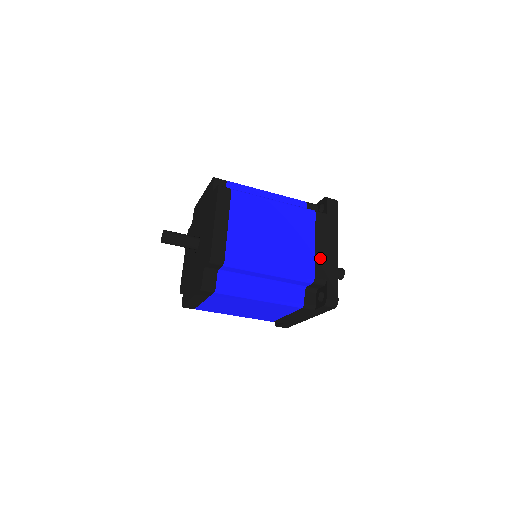
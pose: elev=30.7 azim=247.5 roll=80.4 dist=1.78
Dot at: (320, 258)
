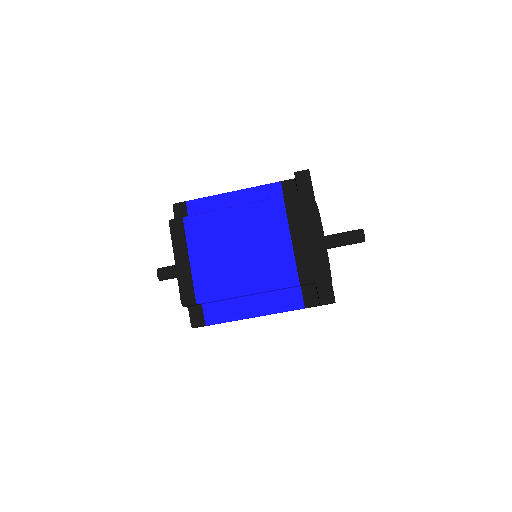
Dot at: (301, 253)
